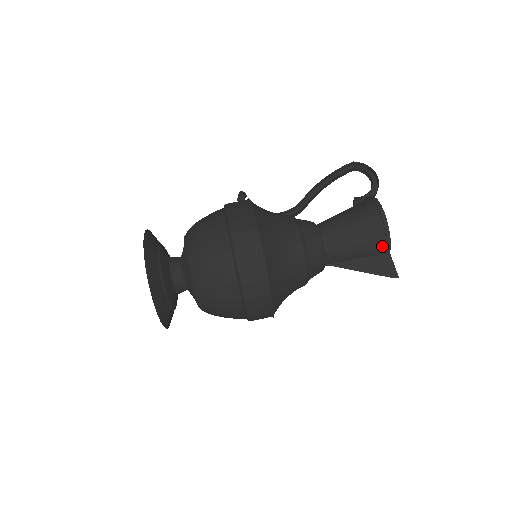
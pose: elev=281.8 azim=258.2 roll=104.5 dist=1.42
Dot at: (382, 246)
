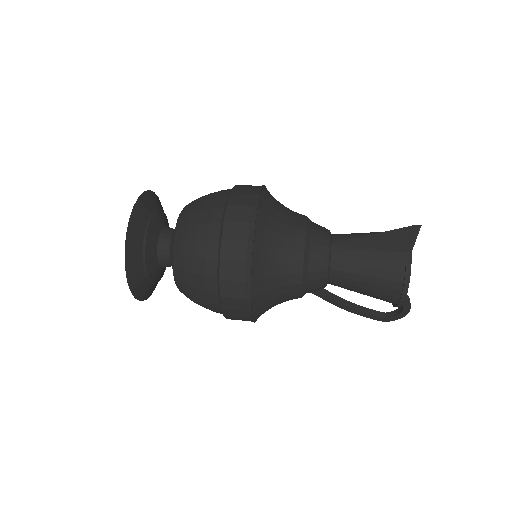
Dot at: occluded
